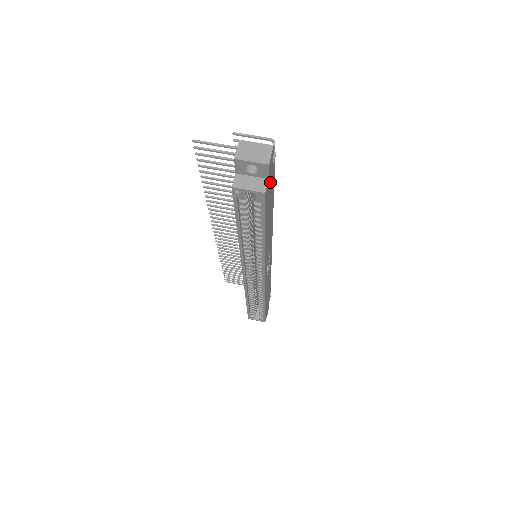
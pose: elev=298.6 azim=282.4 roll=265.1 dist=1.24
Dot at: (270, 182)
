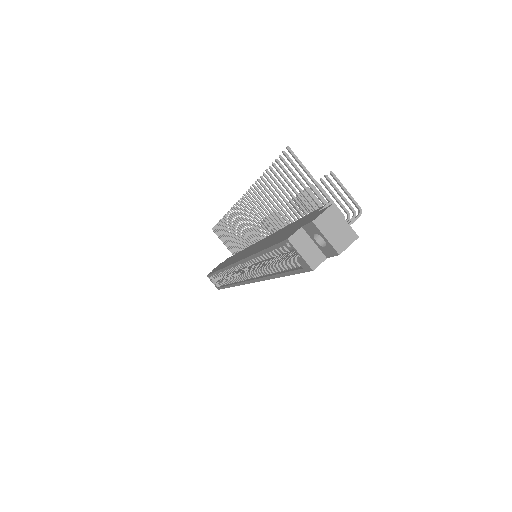
Dot at: occluded
